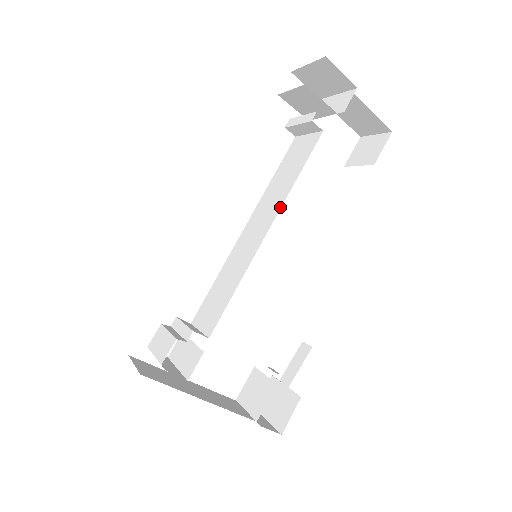
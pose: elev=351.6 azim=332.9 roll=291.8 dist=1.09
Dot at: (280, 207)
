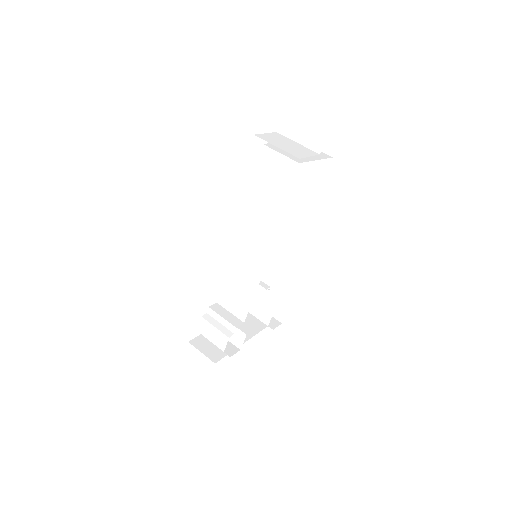
Dot at: (276, 236)
